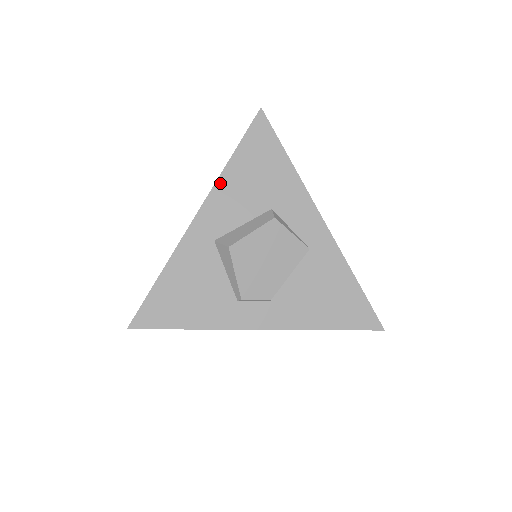
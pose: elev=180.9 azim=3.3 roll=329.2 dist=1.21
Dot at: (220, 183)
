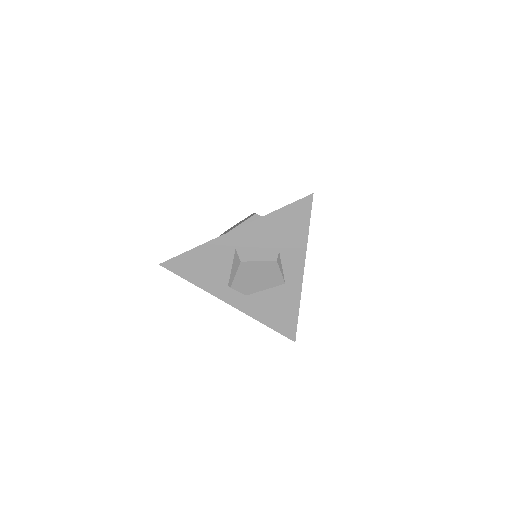
Dot at: (260, 221)
